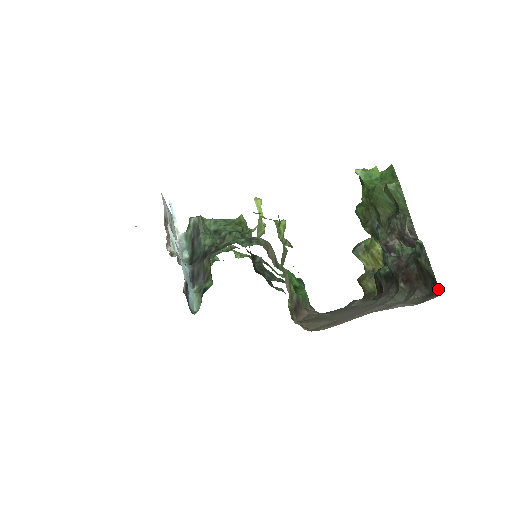
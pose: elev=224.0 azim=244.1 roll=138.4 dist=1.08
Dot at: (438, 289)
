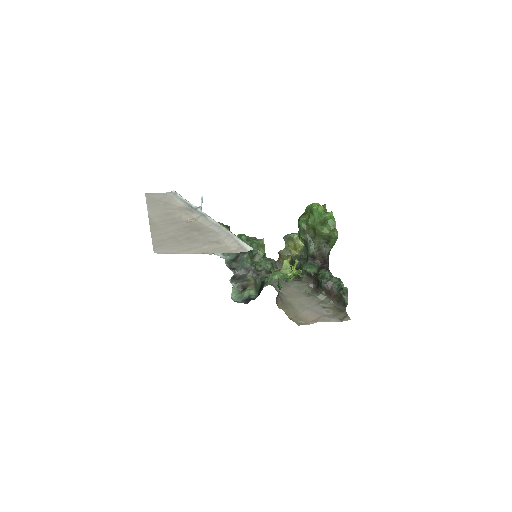
Dot at: occluded
